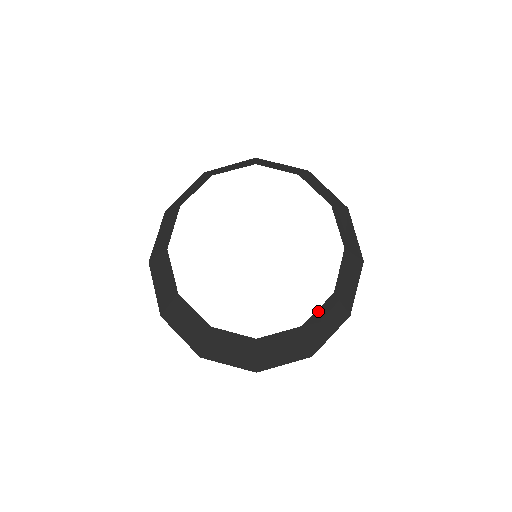
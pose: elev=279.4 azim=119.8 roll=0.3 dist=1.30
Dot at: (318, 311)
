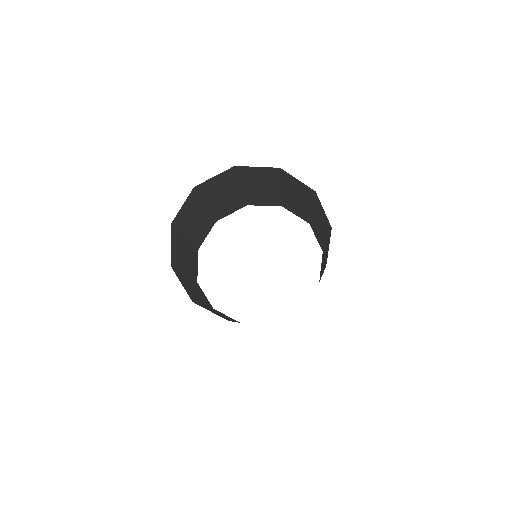
Dot at: occluded
